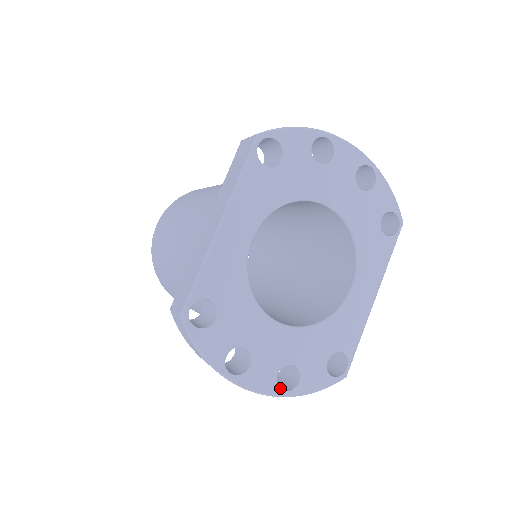
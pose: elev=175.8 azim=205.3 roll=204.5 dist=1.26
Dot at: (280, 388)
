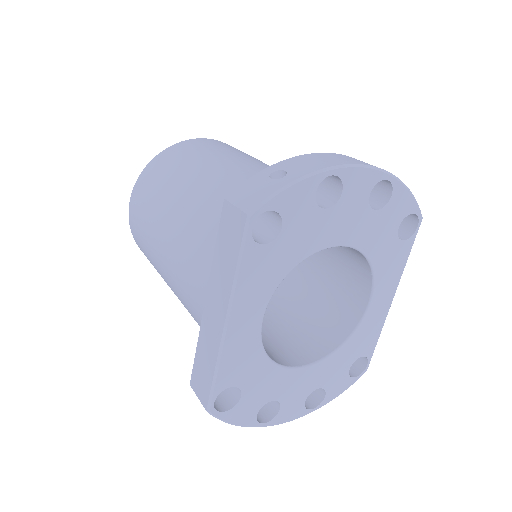
Dot at: (308, 403)
